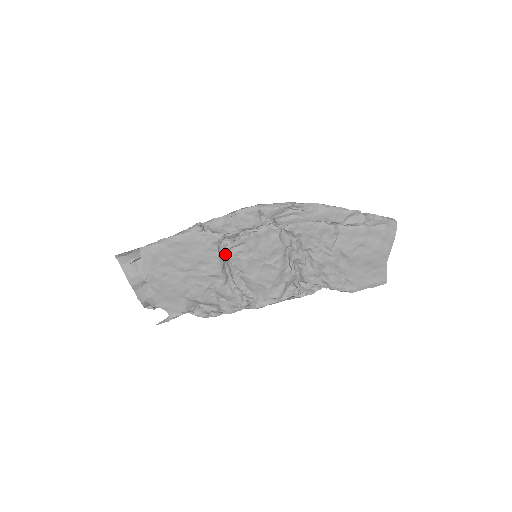
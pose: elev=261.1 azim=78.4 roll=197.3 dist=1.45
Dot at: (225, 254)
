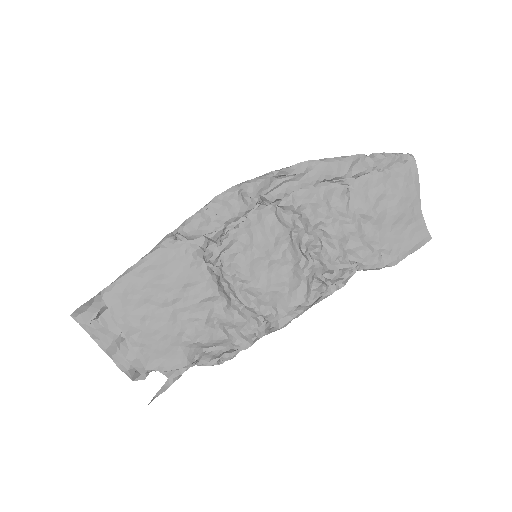
Dot at: (215, 265)
